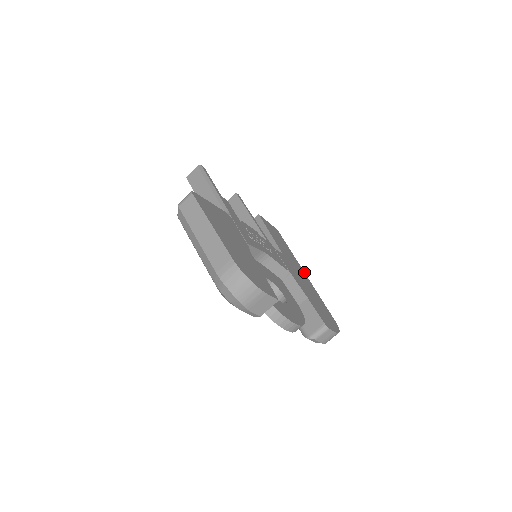
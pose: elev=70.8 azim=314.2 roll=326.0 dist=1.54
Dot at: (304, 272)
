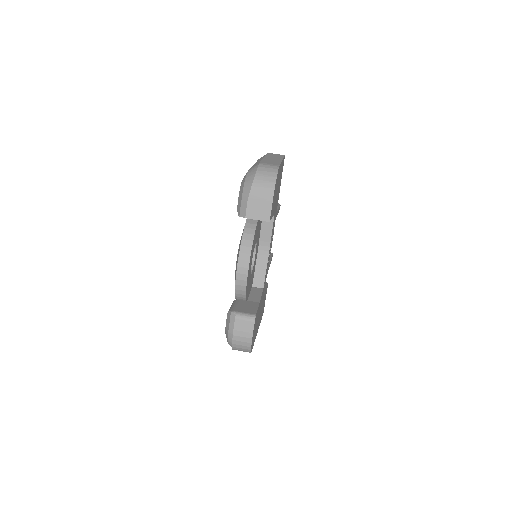
Dot at: occluded
